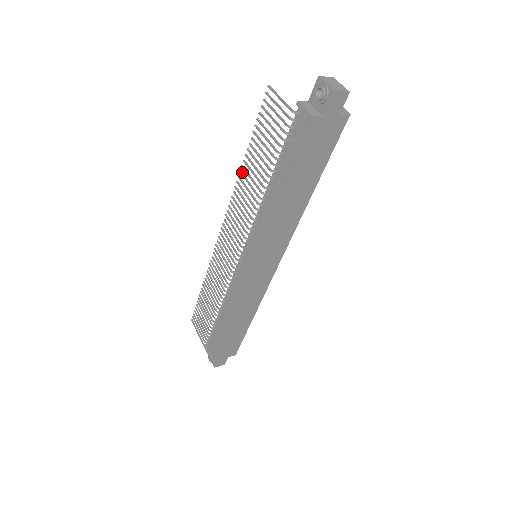
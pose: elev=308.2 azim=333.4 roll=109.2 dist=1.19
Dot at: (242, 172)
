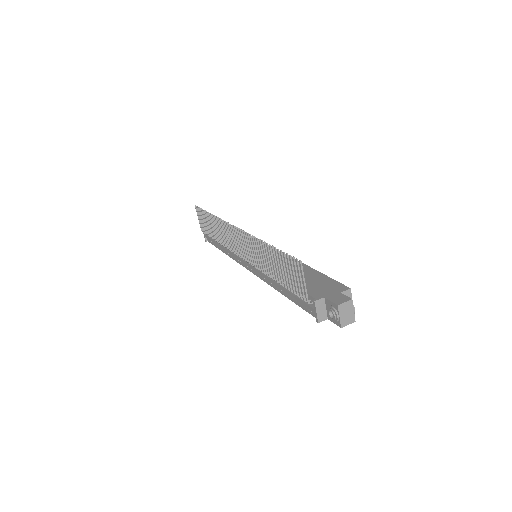
Dot at: (261, 242)
